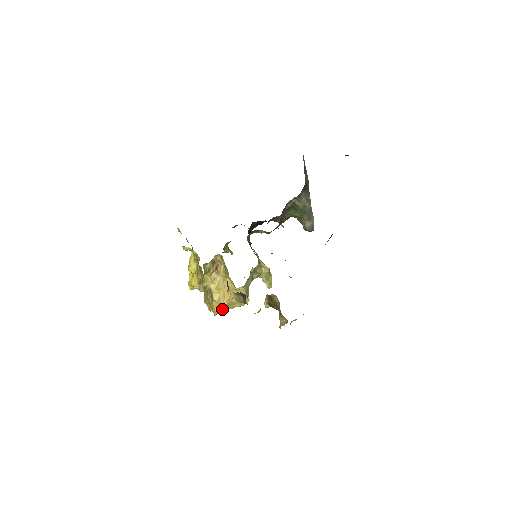
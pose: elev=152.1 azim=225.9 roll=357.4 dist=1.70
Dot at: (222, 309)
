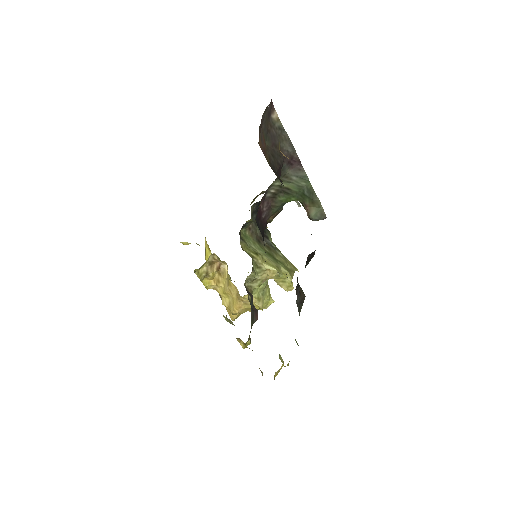
Dot at: occluded
